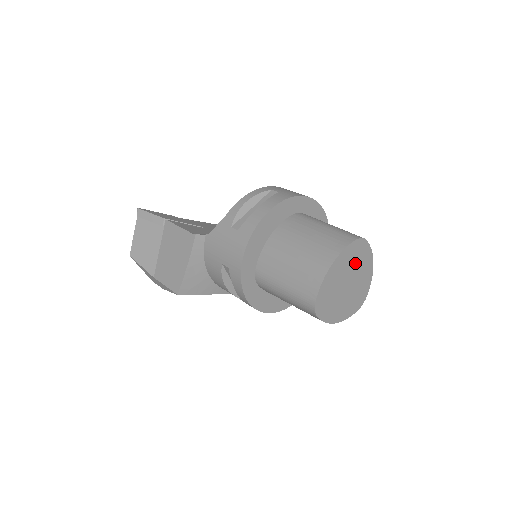
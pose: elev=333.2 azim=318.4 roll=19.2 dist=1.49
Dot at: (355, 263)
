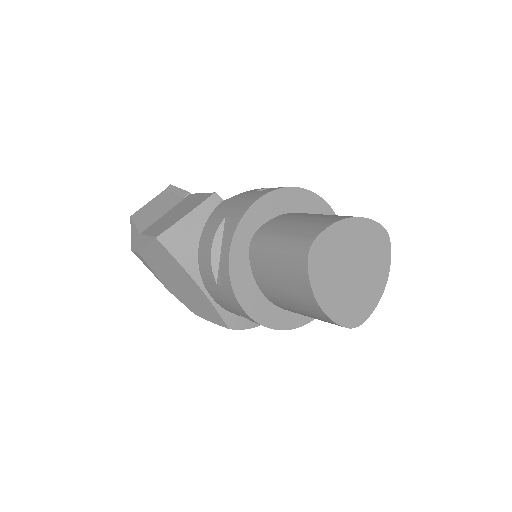
Dot at: (370, 254)
